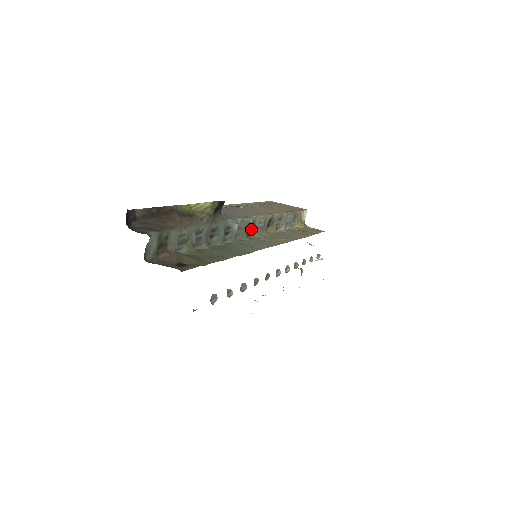
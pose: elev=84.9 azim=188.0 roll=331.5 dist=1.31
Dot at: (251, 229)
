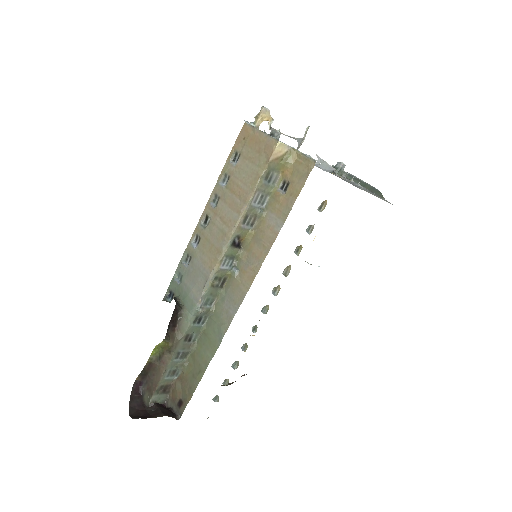
Dot at: (220, 279)
